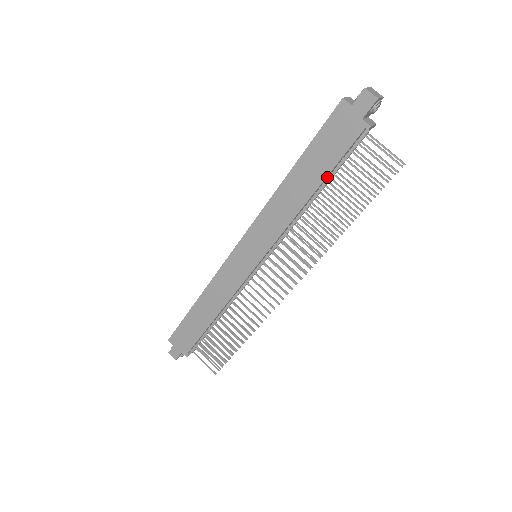
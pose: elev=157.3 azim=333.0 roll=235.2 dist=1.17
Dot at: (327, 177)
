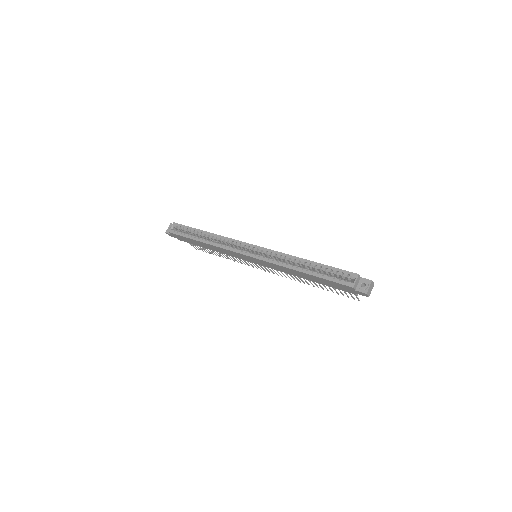
Dot at: occluded
